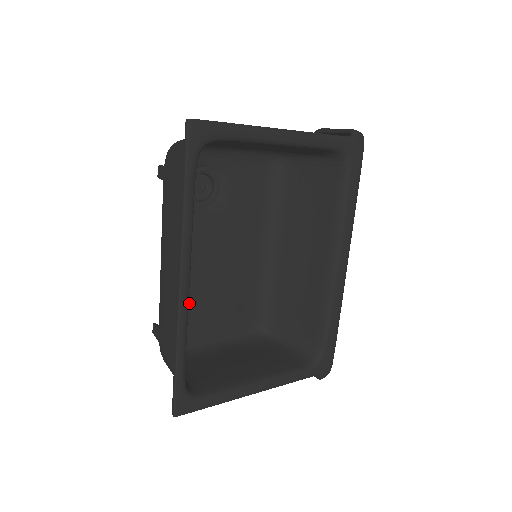
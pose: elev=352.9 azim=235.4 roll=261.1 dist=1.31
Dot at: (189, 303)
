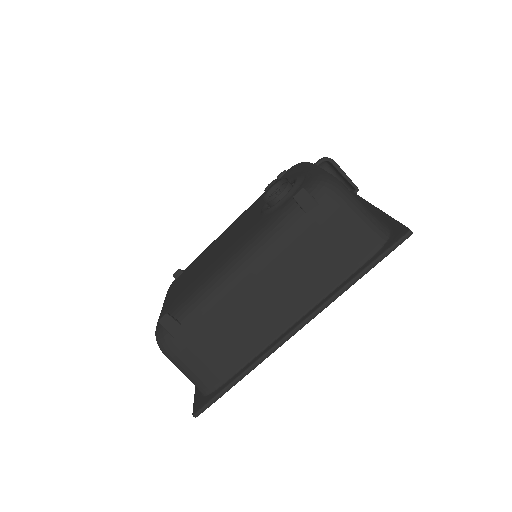
Dot at: occluded
